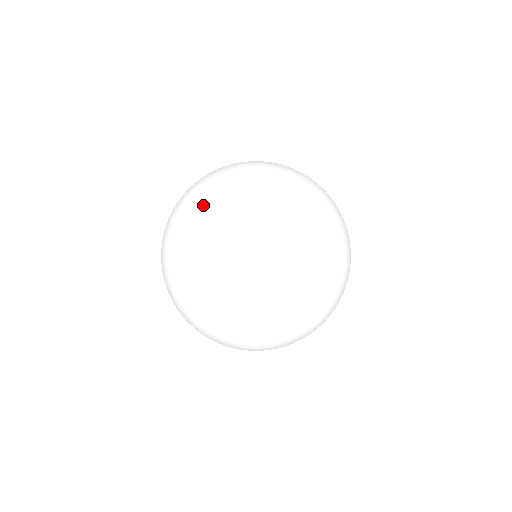
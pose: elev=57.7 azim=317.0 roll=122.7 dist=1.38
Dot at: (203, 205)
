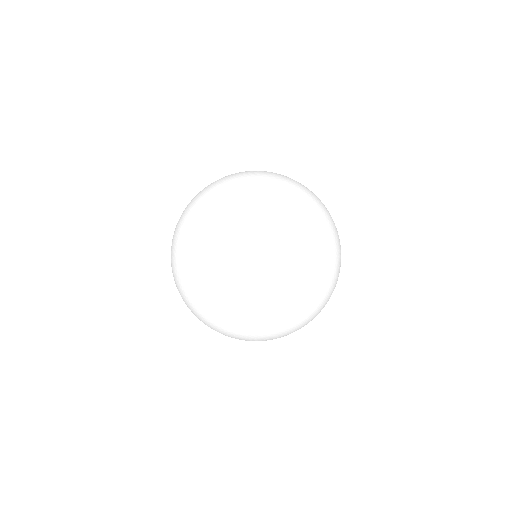
Dot at: occluded
